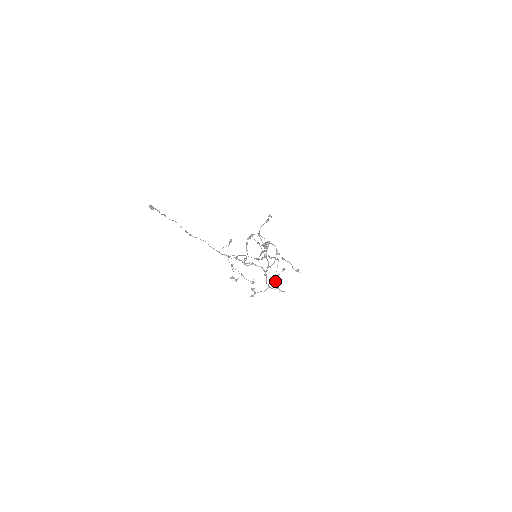
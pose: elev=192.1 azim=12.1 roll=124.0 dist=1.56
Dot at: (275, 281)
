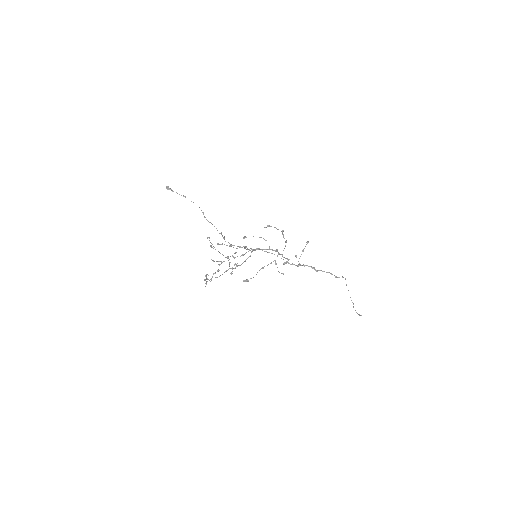
Dot at: (206, 275)
